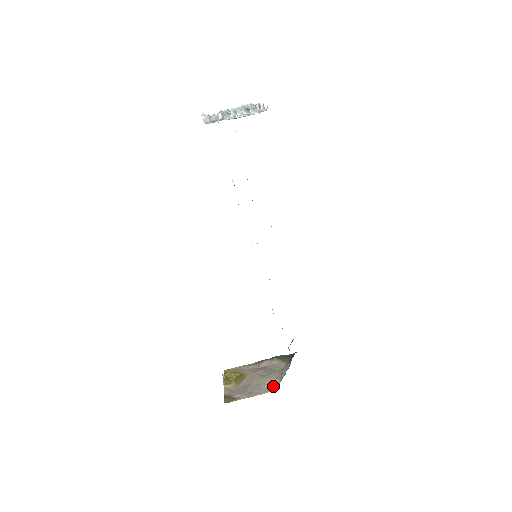
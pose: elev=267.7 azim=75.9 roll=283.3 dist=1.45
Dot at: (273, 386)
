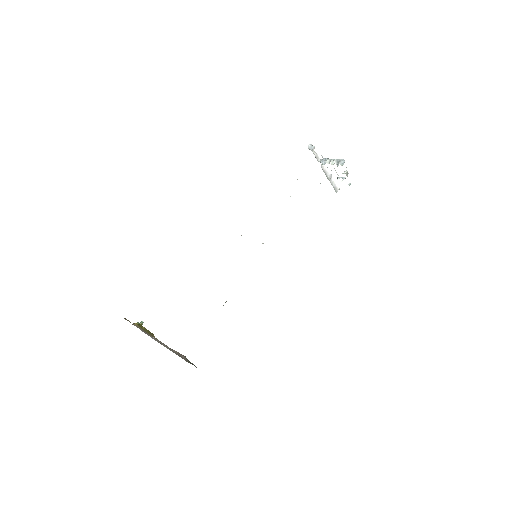
Dot at: occluded
